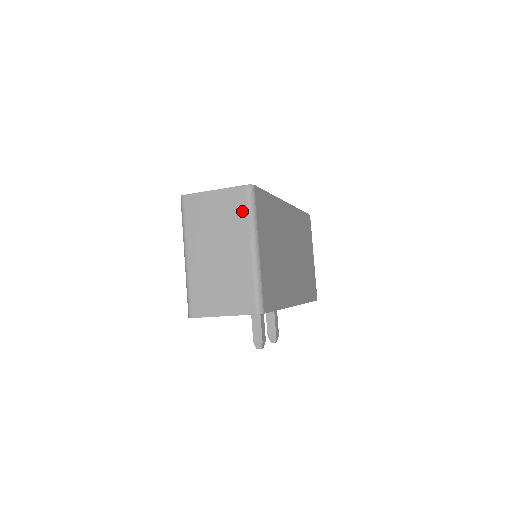
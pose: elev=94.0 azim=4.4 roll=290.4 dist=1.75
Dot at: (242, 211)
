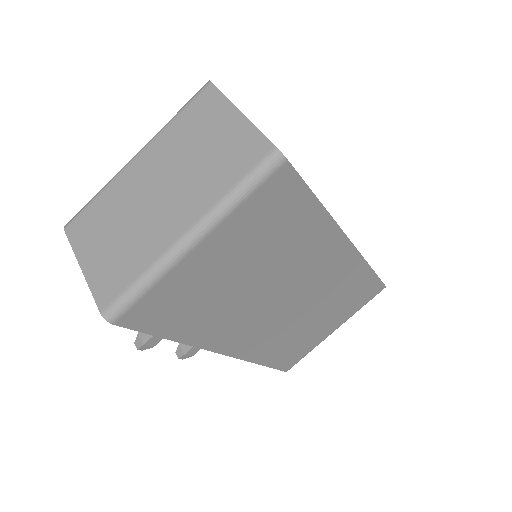
Dot at: (232, 174)
